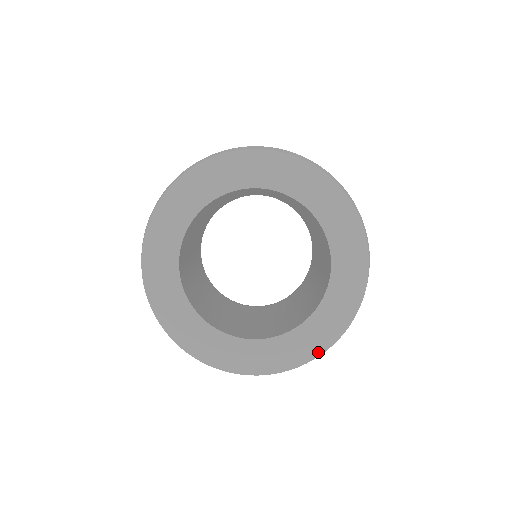
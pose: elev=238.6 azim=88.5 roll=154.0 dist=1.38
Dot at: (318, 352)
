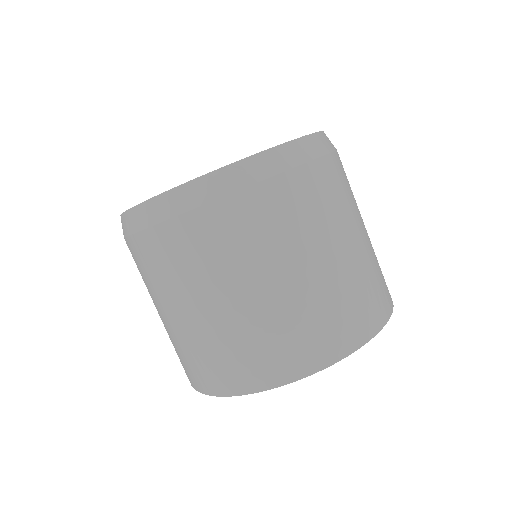
Dot at: (292, 141)
